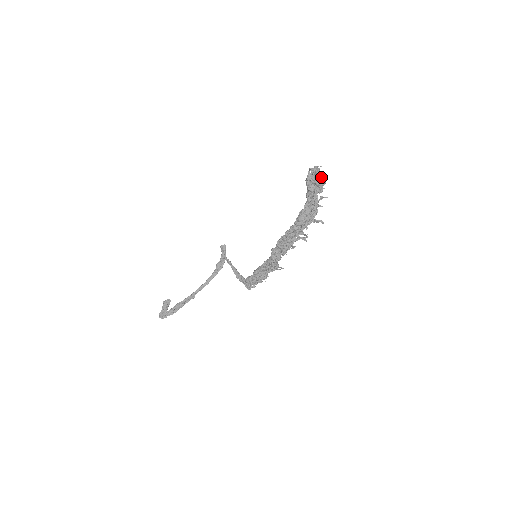
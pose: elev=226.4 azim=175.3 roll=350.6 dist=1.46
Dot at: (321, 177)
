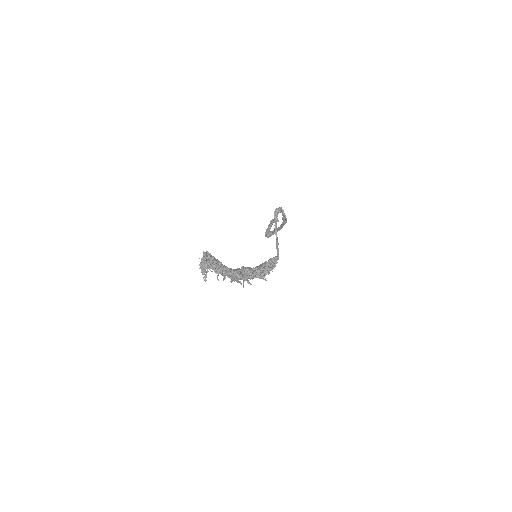
Dot at: (201, 270)
